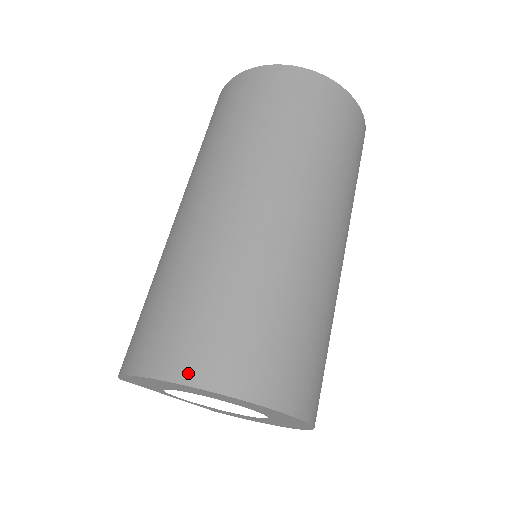
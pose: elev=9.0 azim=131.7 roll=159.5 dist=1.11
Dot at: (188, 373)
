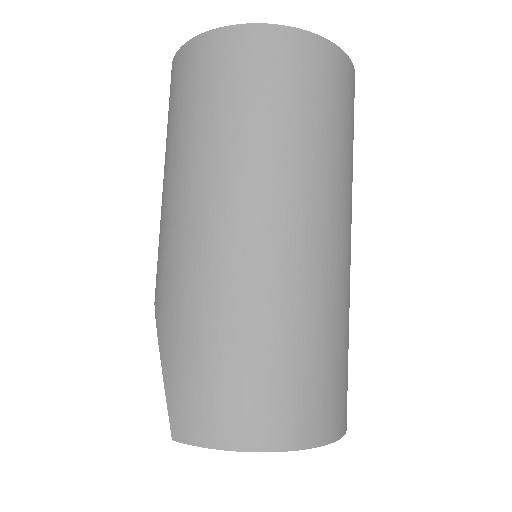
Dot at: (317, 435)
